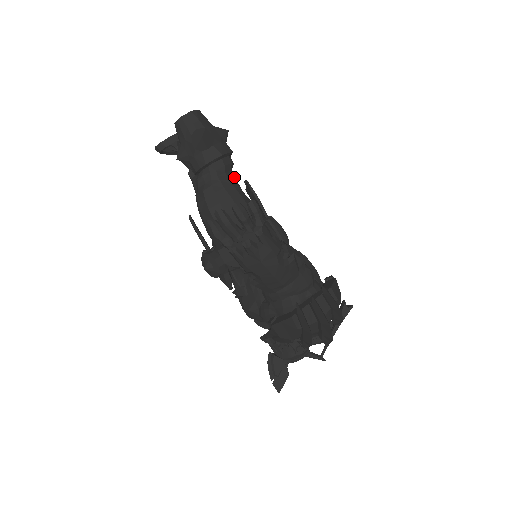
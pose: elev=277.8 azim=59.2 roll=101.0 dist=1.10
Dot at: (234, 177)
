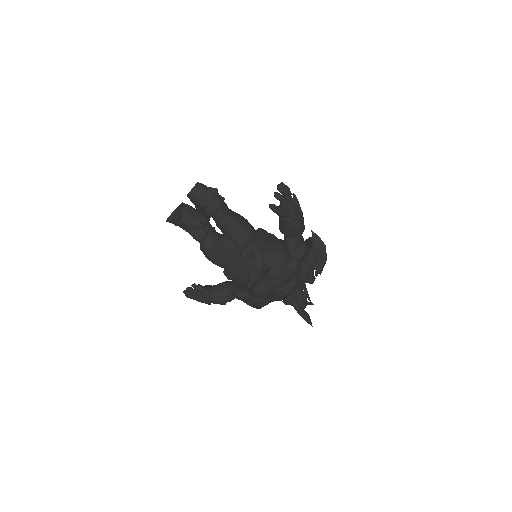
Dot at: occluded
